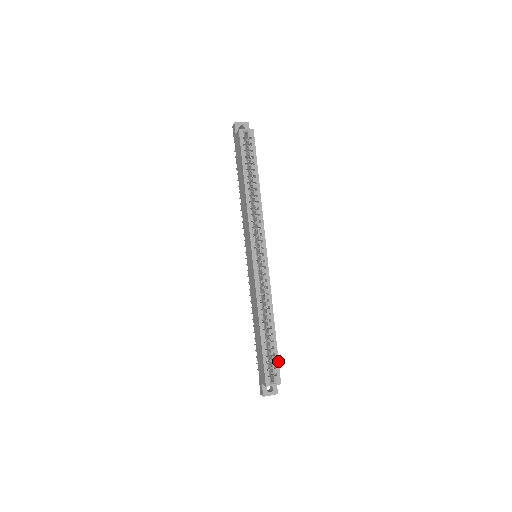
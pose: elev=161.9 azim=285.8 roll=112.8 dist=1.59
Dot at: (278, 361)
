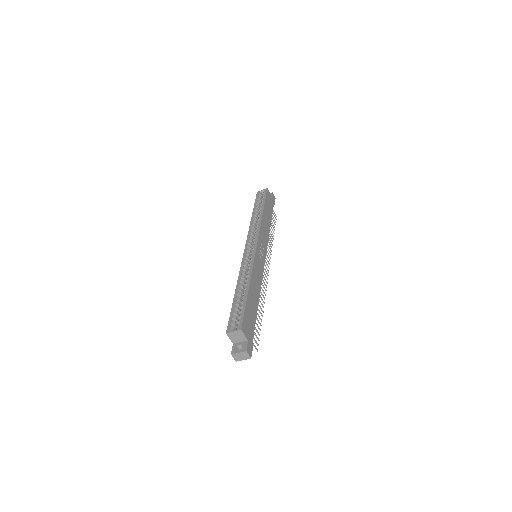
Dot at: (244, 312)
